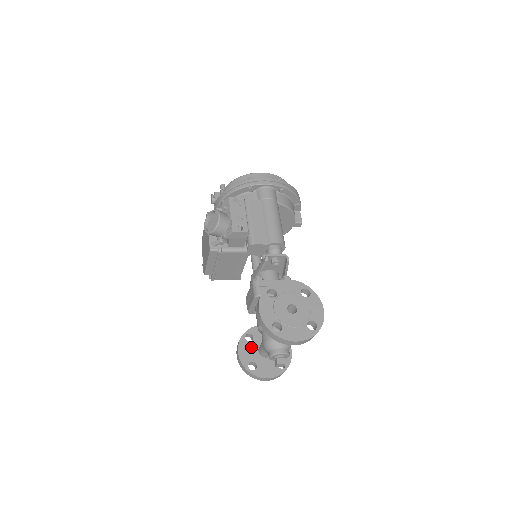
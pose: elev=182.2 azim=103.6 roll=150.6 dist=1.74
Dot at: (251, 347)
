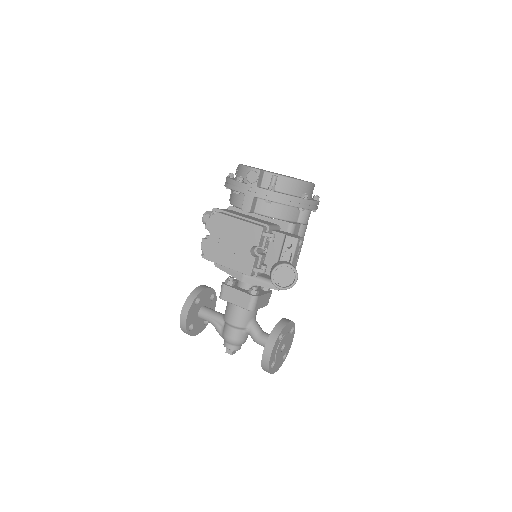
Dot at: (196, 310)
